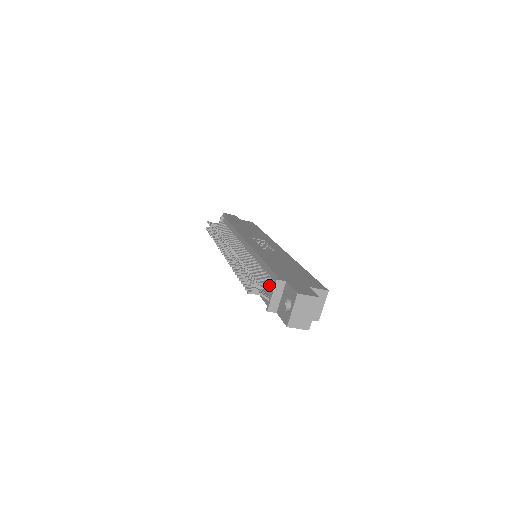
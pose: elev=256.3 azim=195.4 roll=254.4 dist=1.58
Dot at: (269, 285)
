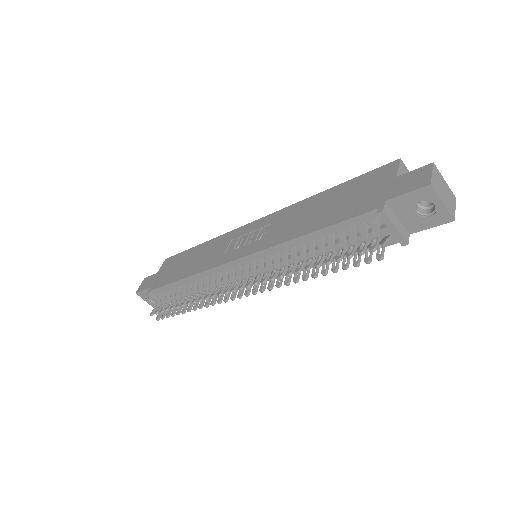
Dot at: (378, 227)
